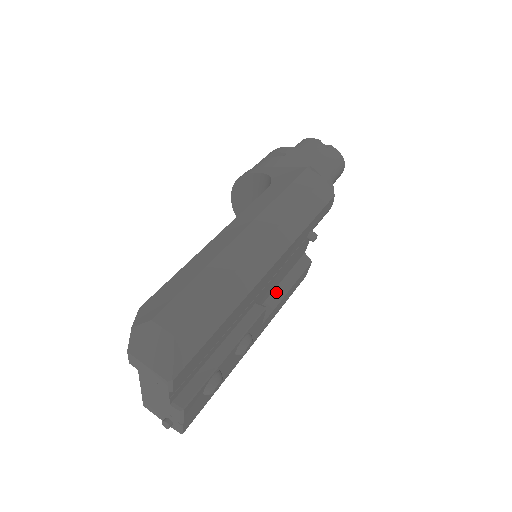
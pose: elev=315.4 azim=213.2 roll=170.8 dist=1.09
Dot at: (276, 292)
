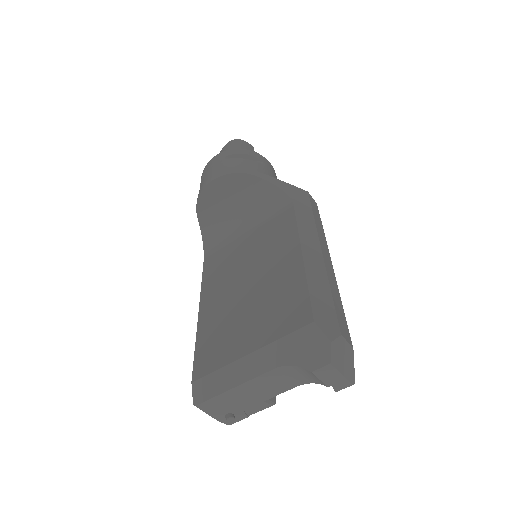
Dot at: occluded
